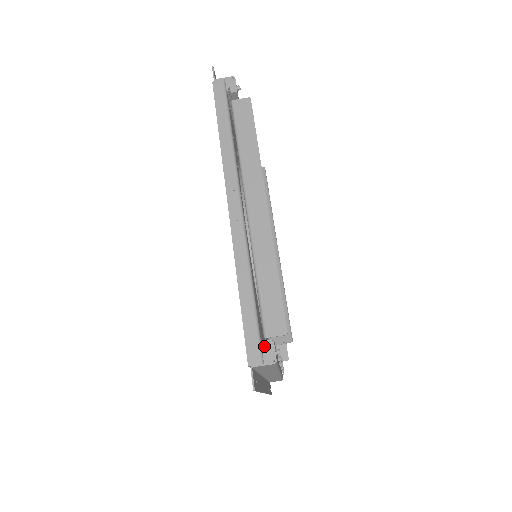
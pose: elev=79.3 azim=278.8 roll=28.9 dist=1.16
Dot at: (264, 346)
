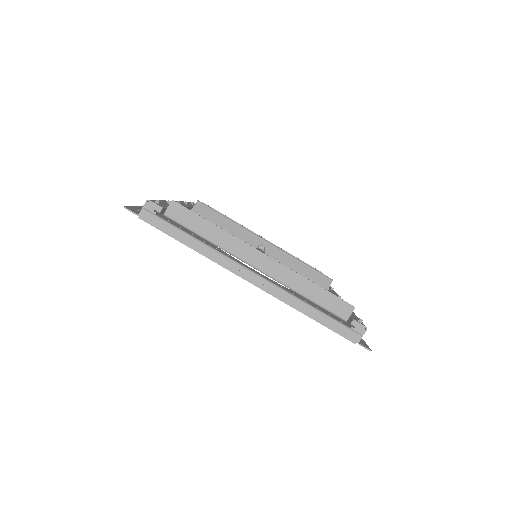
Dot at: (351, 326)
